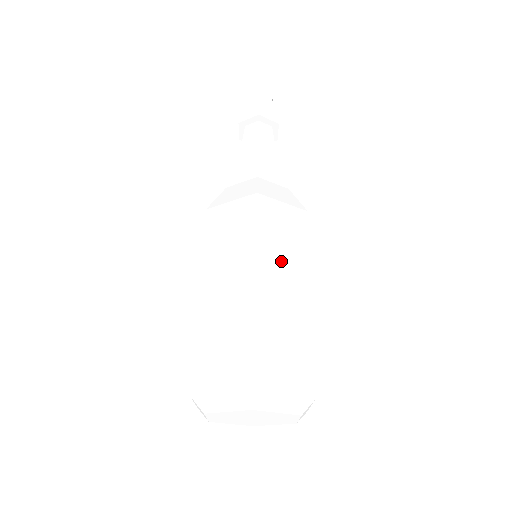
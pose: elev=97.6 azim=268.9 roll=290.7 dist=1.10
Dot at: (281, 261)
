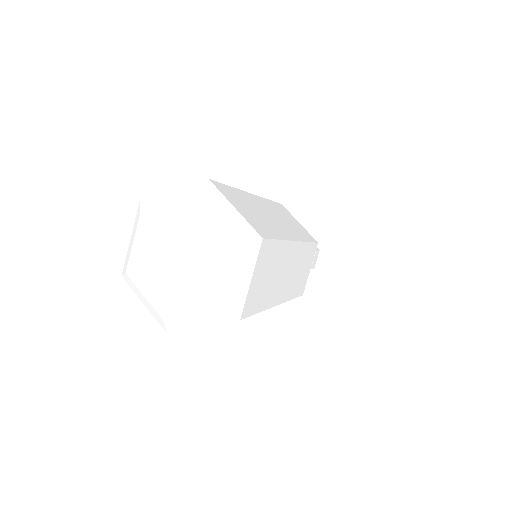
Dot at: (280, 217)
